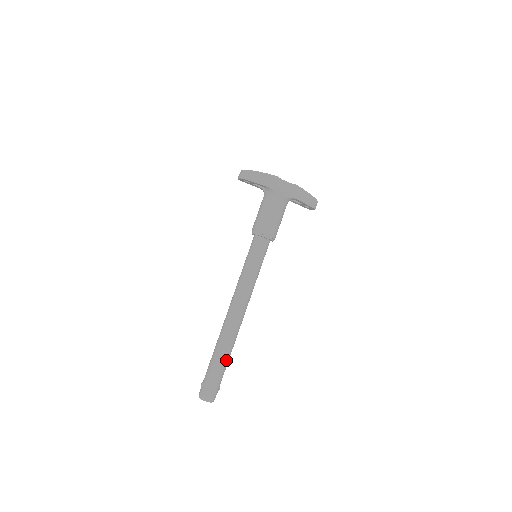
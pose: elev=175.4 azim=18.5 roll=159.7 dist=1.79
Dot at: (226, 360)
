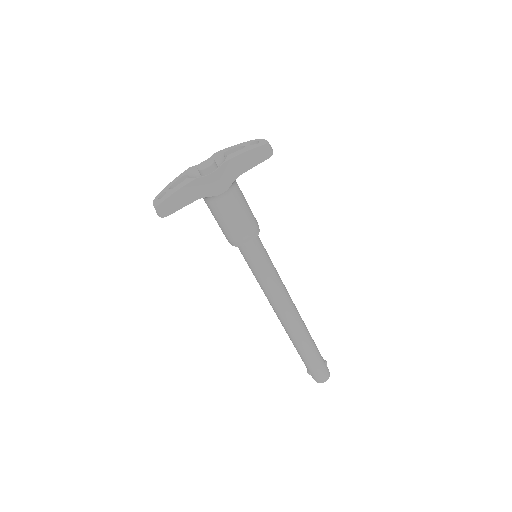
Dot at: (312, 349)
